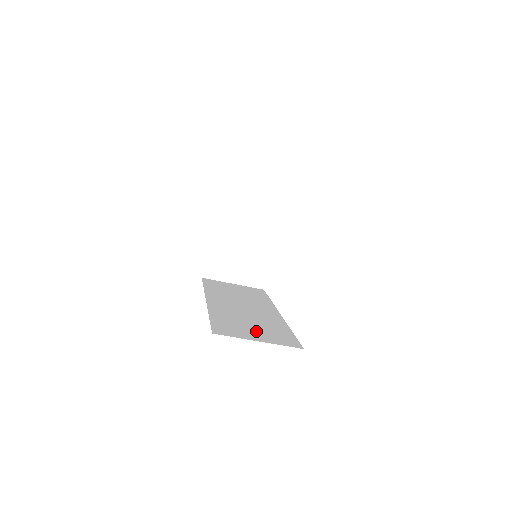
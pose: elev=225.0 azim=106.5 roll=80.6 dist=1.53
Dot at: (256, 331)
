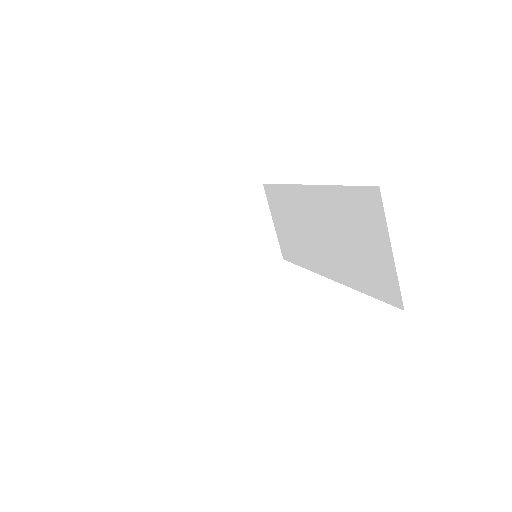
Dot at: occluded
